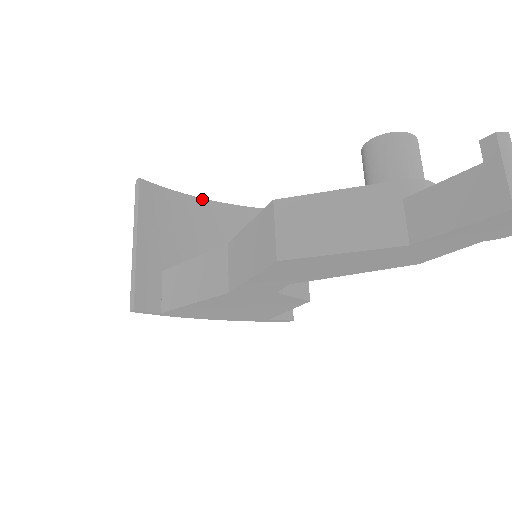
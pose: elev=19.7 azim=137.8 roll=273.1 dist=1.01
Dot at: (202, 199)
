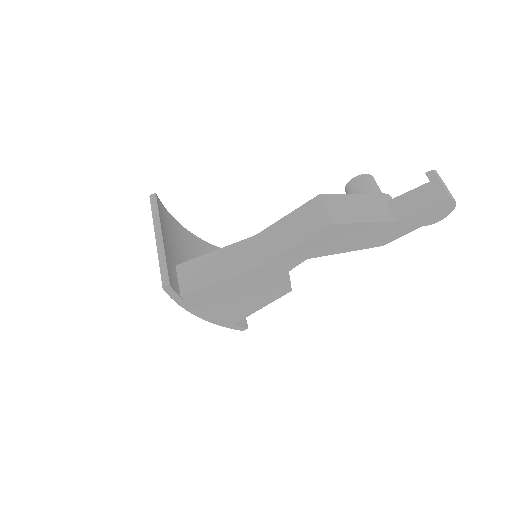
Dot at: (182, 226)
